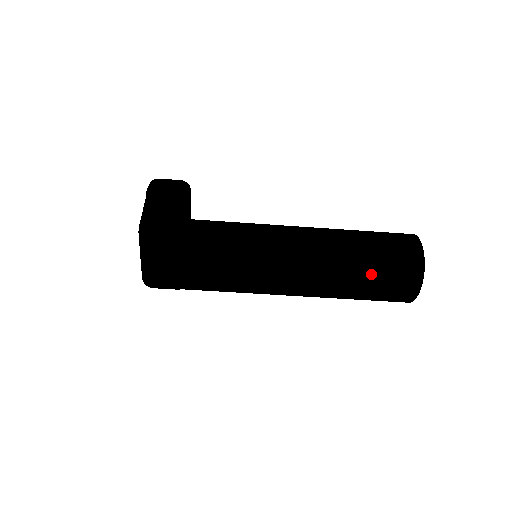
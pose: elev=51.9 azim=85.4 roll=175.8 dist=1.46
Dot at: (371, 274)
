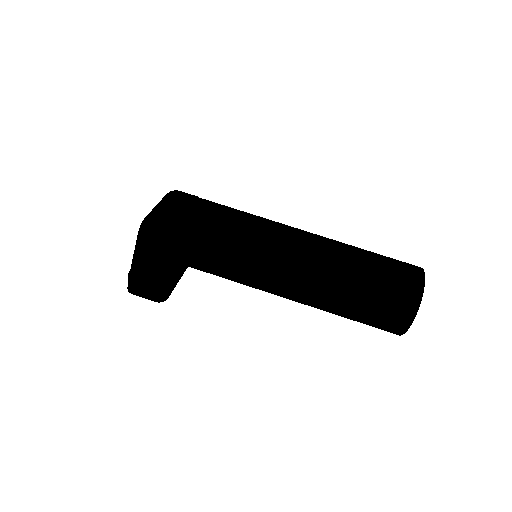
Dot at: (372, 253)
